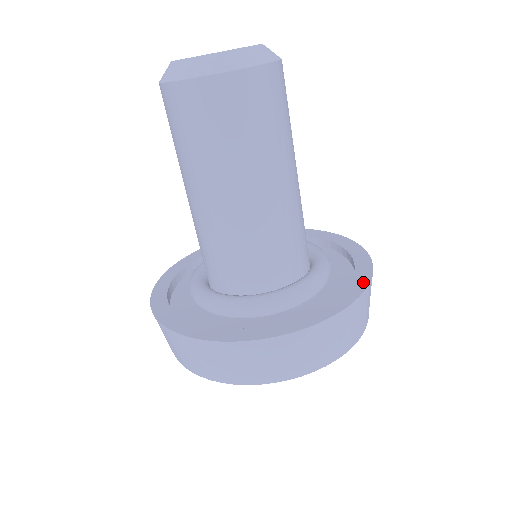
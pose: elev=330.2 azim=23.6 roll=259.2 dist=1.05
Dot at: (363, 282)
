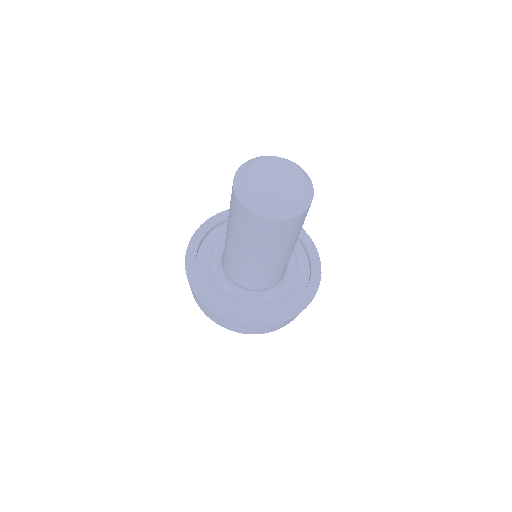
Dot at: (273, 322)
